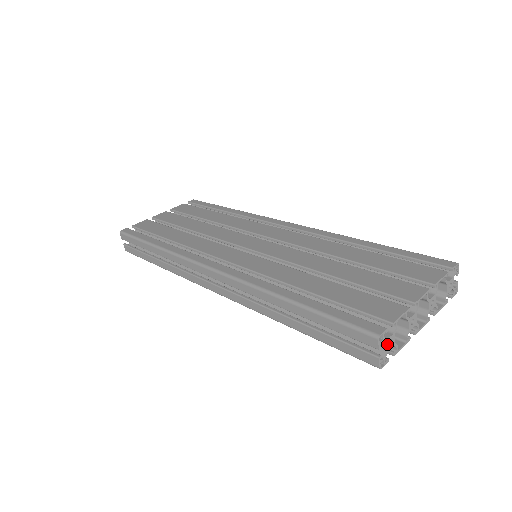
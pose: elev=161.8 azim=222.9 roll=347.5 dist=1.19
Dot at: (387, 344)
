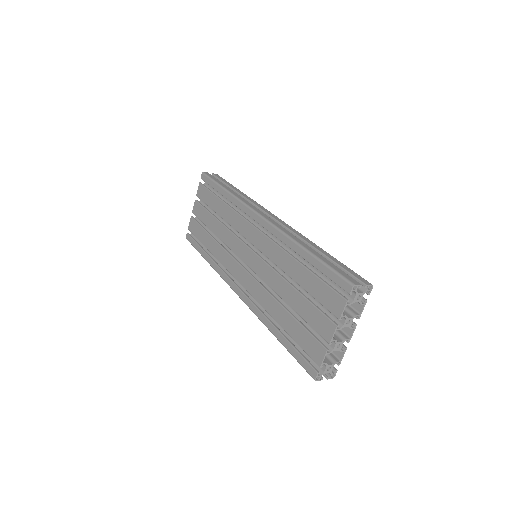
Dot at: (326, 372)
